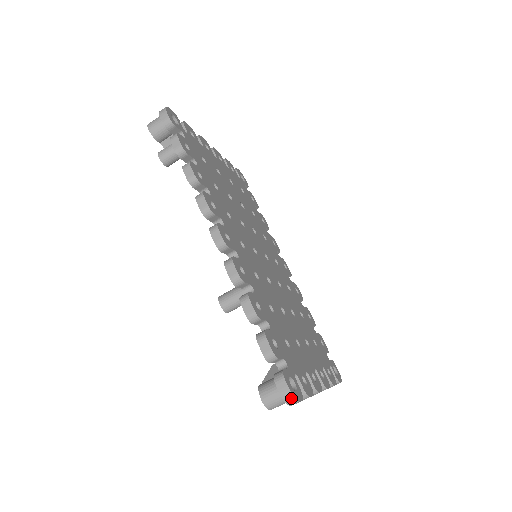
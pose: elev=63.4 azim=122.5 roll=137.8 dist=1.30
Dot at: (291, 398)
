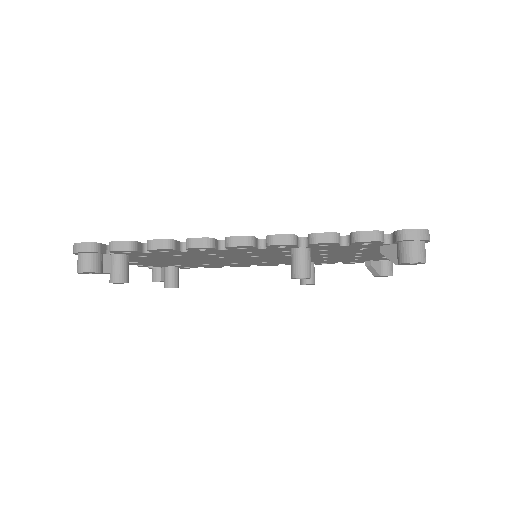
Dot at: (425, 232)
